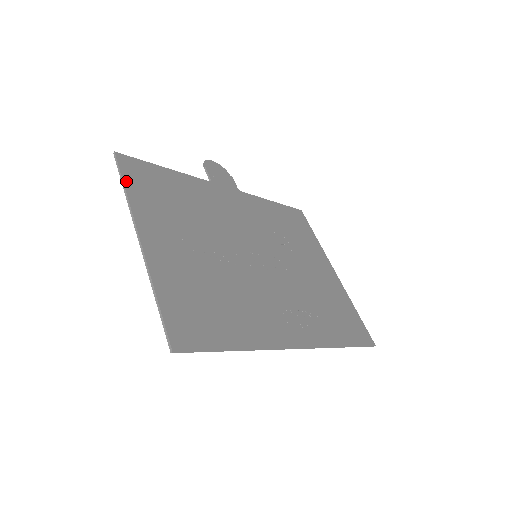
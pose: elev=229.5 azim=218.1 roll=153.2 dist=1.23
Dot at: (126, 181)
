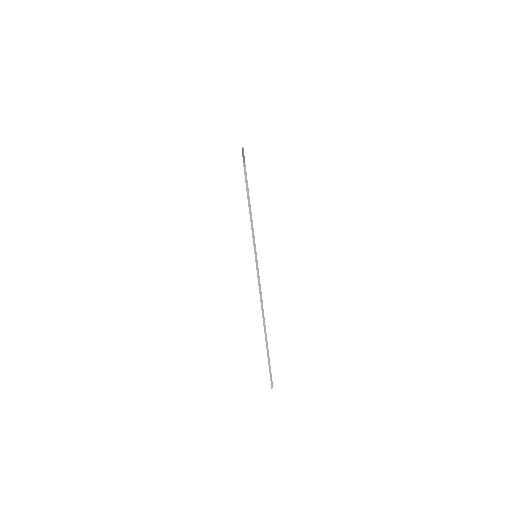
Dot at: occluded
